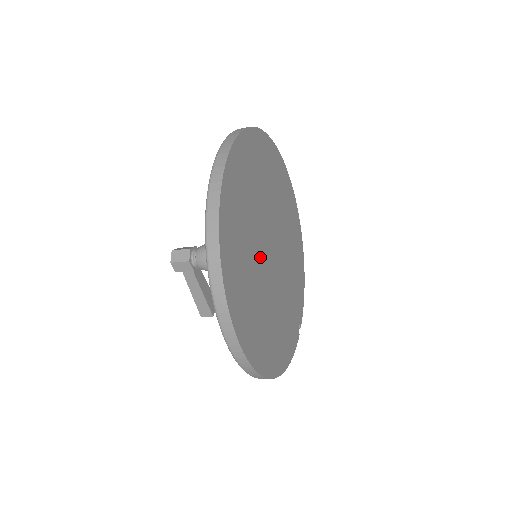
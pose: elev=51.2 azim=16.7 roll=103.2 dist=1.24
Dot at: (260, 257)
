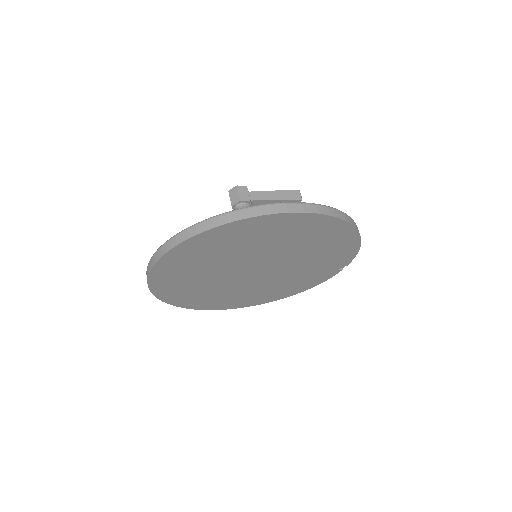
Dot at: (232, 282)
